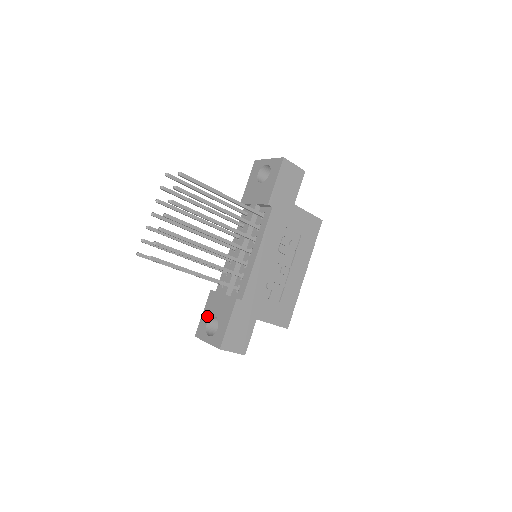
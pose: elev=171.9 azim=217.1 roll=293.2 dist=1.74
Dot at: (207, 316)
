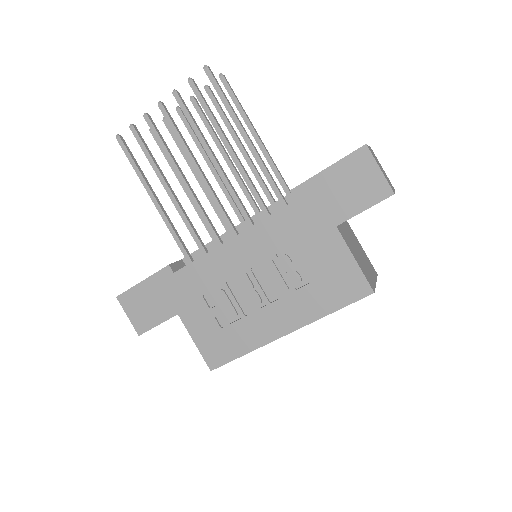
Dot at: occluded
